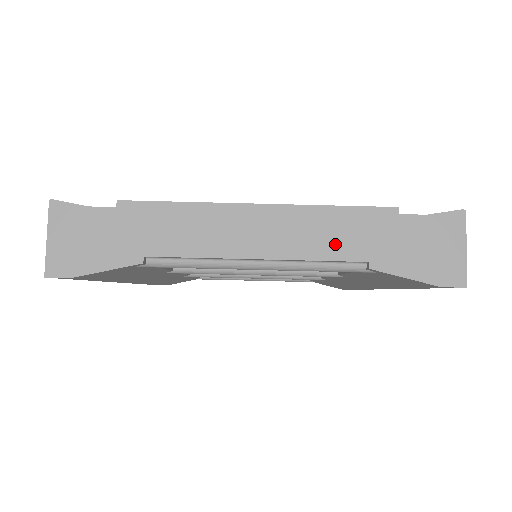
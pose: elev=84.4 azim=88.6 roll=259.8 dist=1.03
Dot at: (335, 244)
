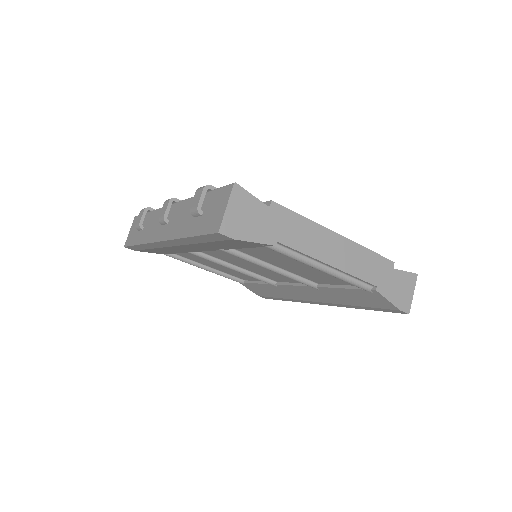
Dot at: (366, 271)
